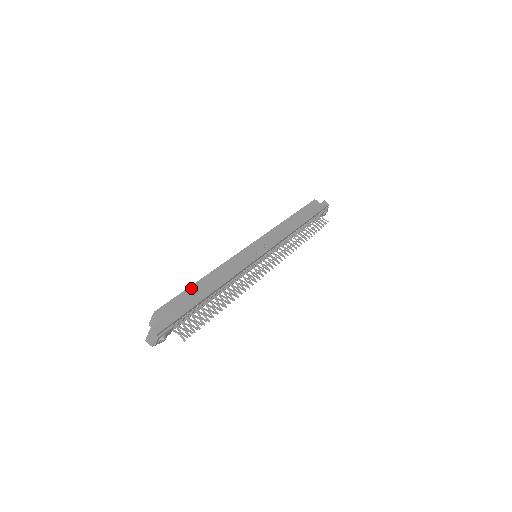
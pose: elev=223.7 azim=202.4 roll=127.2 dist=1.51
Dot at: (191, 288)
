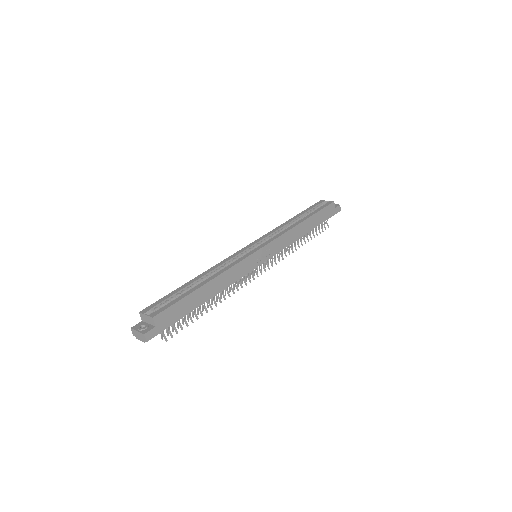
Dot at: (192, 294)
